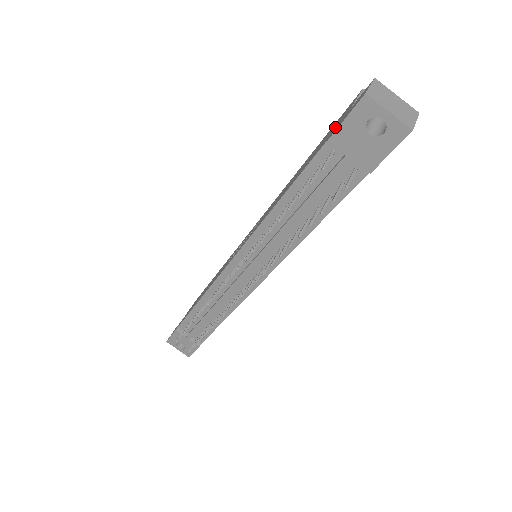
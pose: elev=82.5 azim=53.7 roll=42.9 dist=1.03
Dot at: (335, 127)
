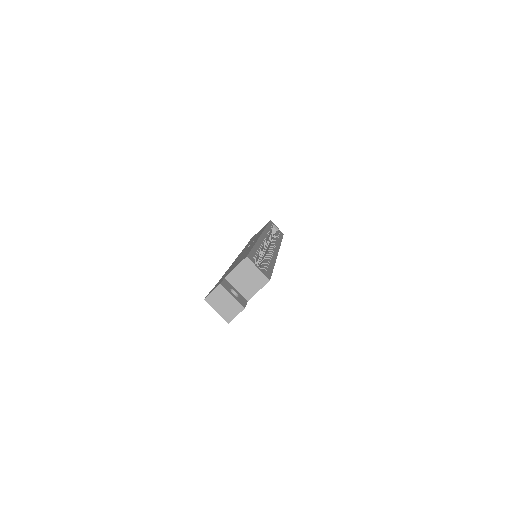
Dot at: occluded
